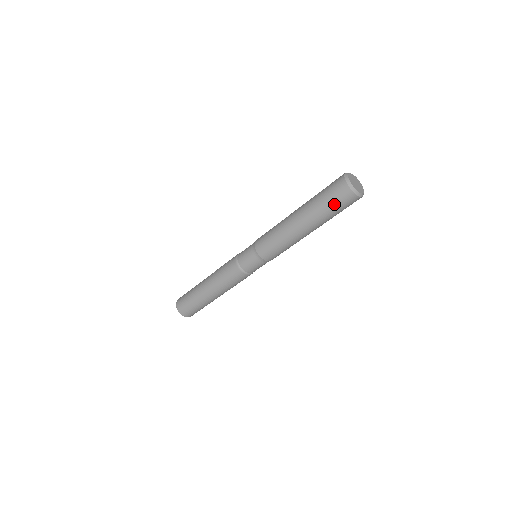
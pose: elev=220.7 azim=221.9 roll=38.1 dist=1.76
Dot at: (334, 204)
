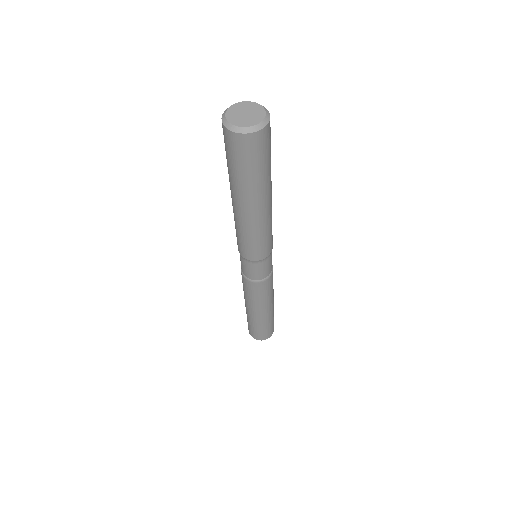
Dot at: (244, 163)
